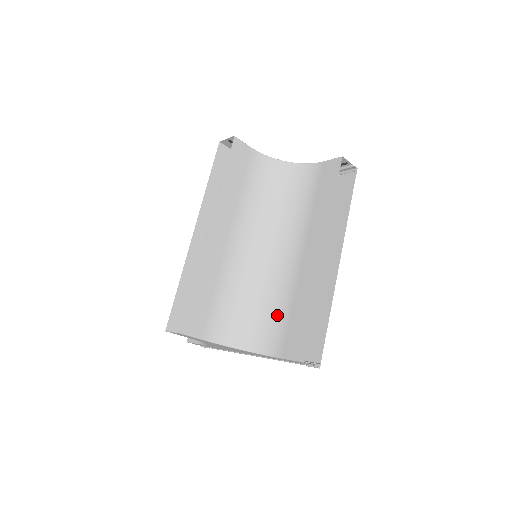
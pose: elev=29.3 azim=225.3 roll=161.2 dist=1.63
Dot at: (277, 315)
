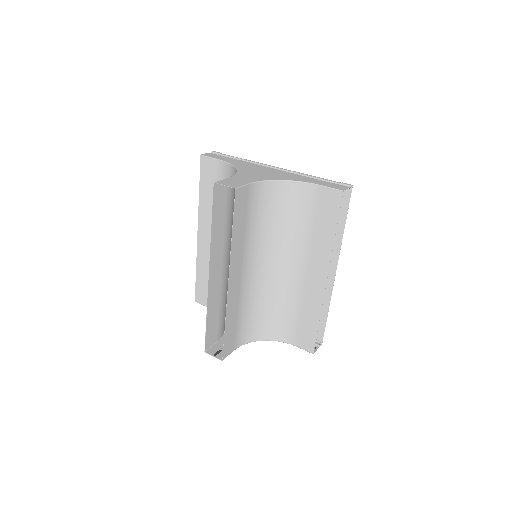
Dot at: (288, 316)
